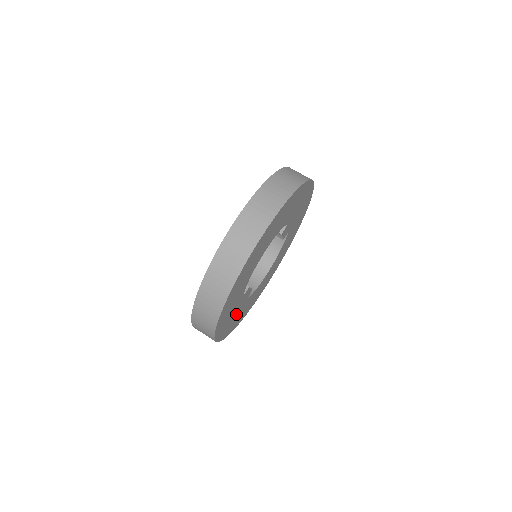
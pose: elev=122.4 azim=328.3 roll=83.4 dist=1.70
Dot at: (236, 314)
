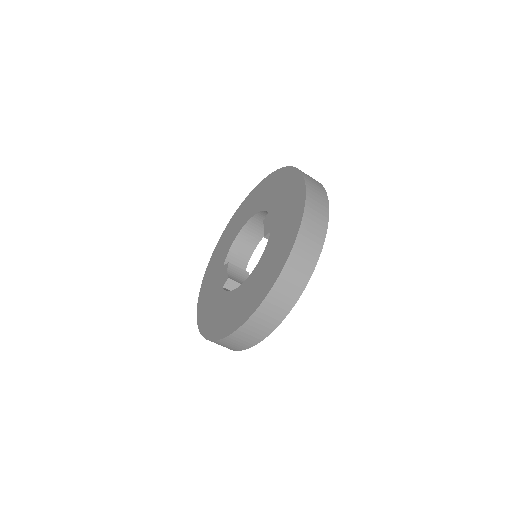
Dot at: occluded
